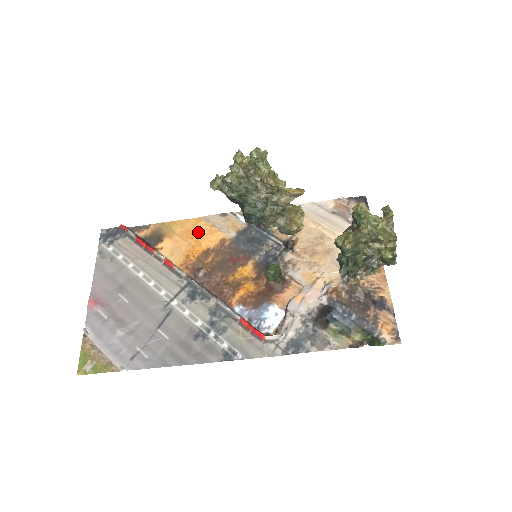
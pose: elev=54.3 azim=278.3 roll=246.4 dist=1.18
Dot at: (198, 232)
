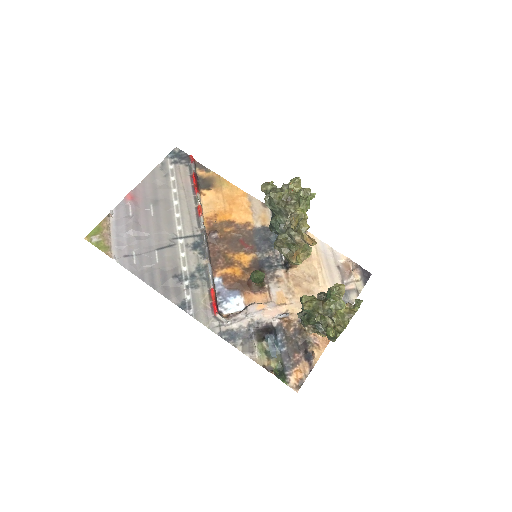
Dot at: (237, 203)
